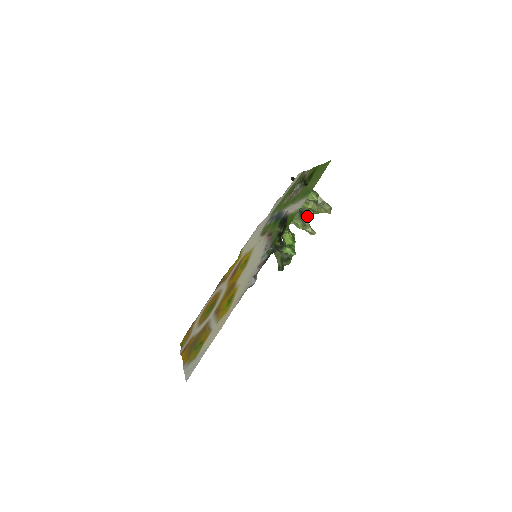
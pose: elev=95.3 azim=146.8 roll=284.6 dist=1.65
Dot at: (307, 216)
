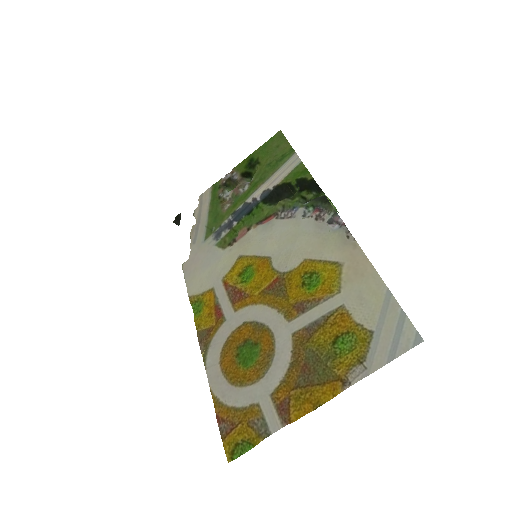
Dot at: occluded
